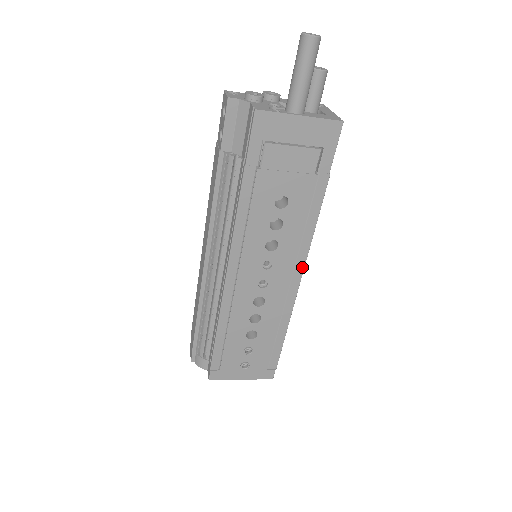
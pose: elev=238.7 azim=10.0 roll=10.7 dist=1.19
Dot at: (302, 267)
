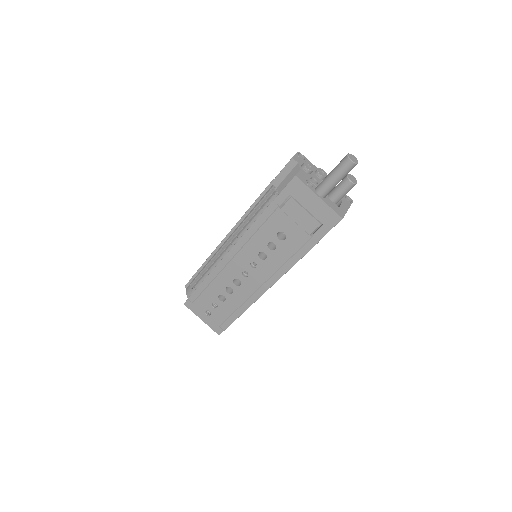
Dot at: (273, 282)
